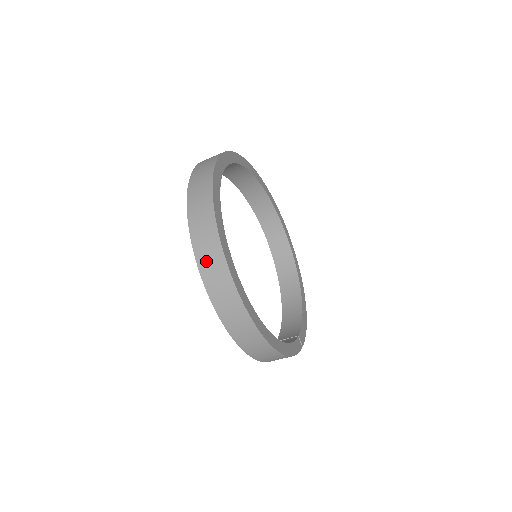
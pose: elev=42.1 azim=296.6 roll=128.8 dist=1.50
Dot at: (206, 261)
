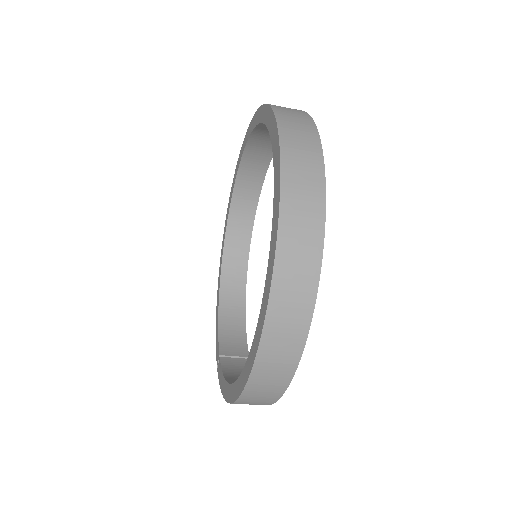
Dot at: (284, 304)
